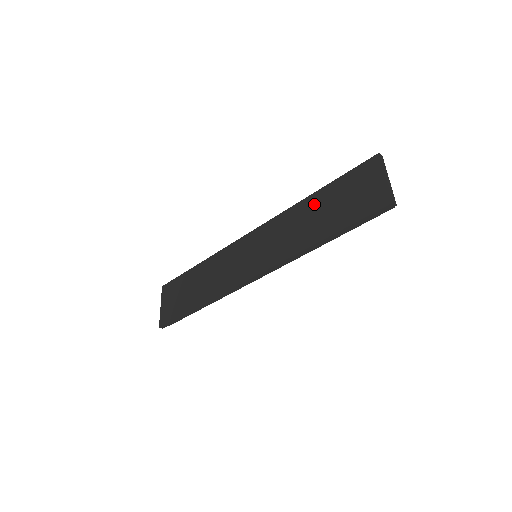
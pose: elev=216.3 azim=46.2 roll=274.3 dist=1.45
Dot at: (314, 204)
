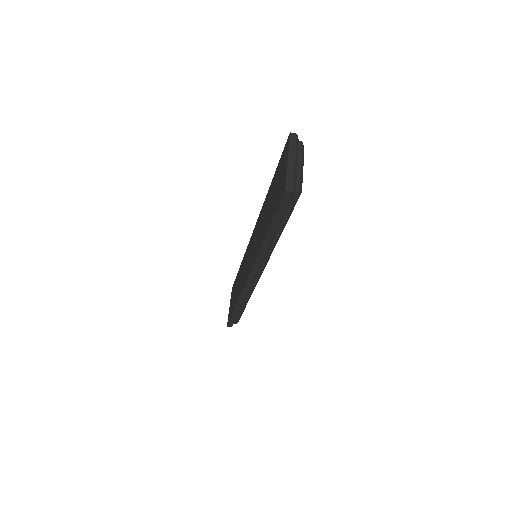
Dot at: (268, 199)
